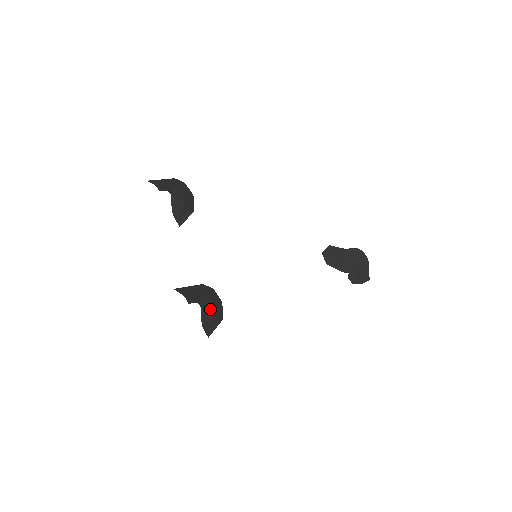
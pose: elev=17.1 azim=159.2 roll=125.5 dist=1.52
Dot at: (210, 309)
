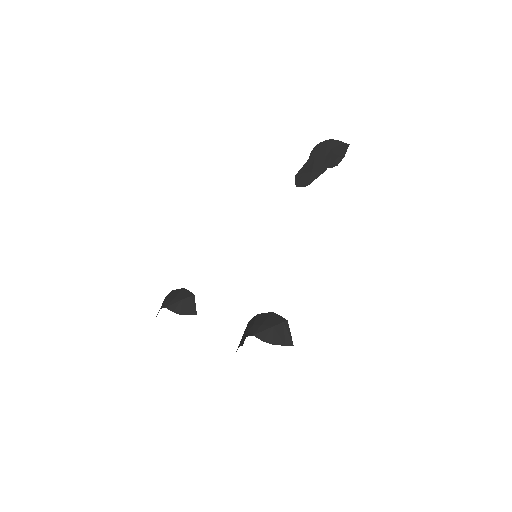
Dot at: (263, 328)
